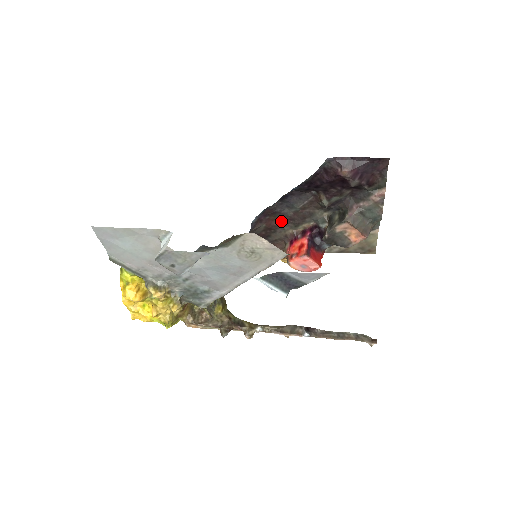
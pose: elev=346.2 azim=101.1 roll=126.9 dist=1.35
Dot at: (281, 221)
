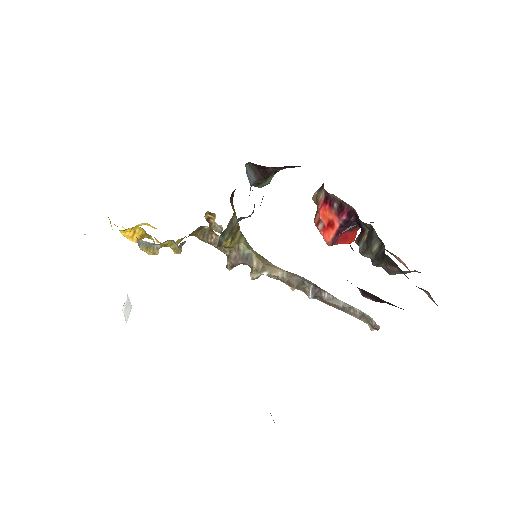
Dot at: occluded
